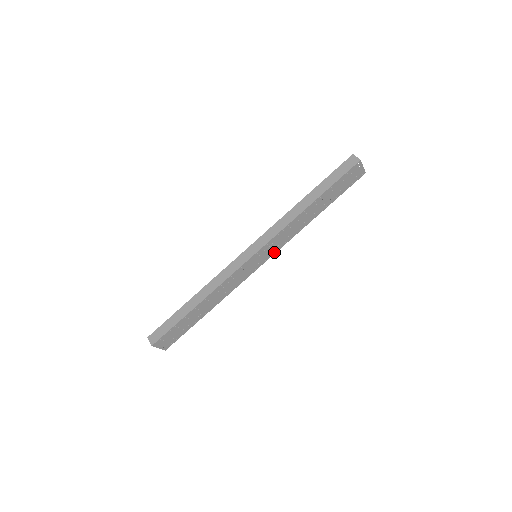
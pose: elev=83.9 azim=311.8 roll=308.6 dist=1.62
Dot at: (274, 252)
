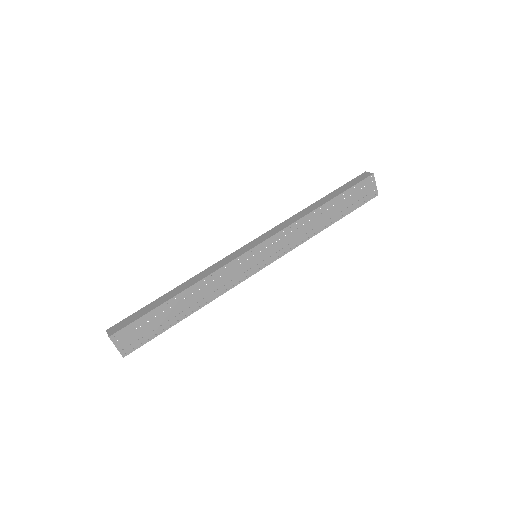
Dot at: (277, 257)
